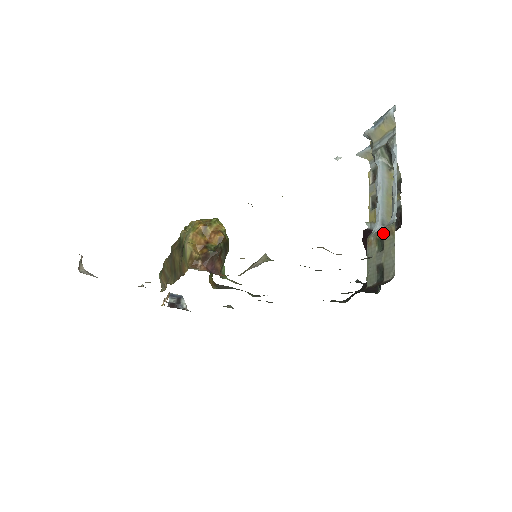
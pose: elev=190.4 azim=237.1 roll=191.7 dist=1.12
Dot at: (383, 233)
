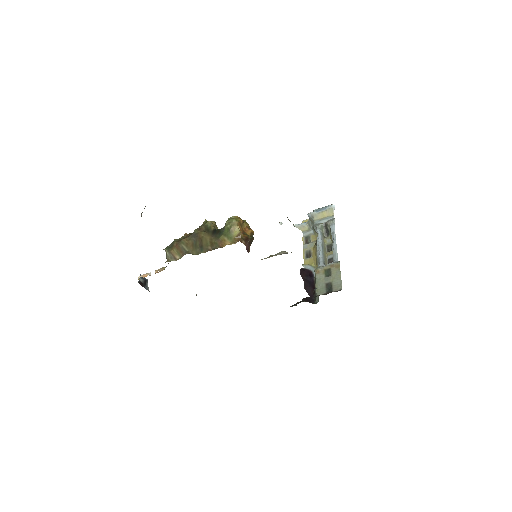
Dot at: (330, 267)
